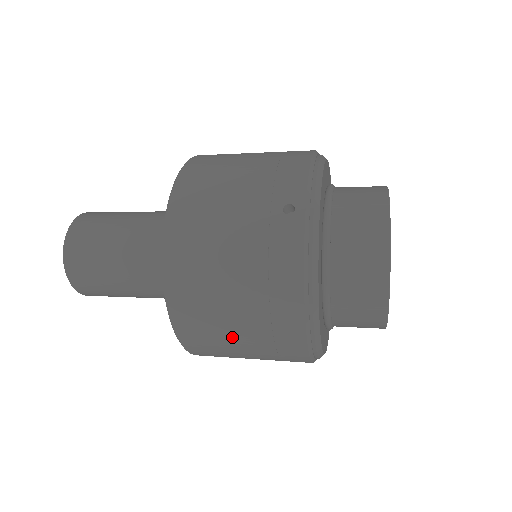
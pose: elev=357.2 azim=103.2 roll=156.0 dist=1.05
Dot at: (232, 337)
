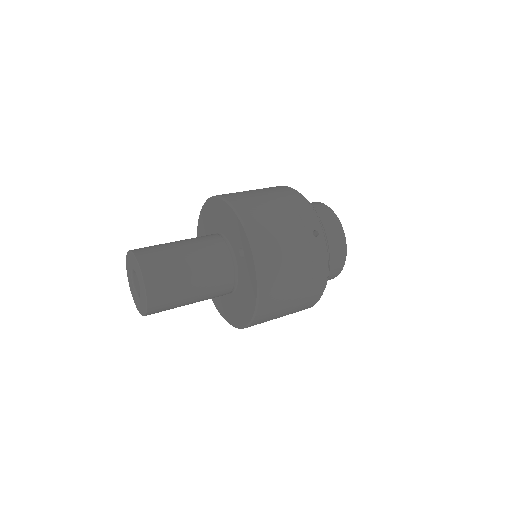
Dot at: (285, 310)
